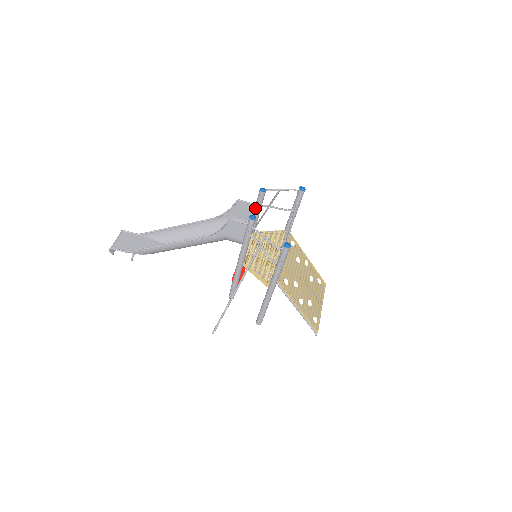
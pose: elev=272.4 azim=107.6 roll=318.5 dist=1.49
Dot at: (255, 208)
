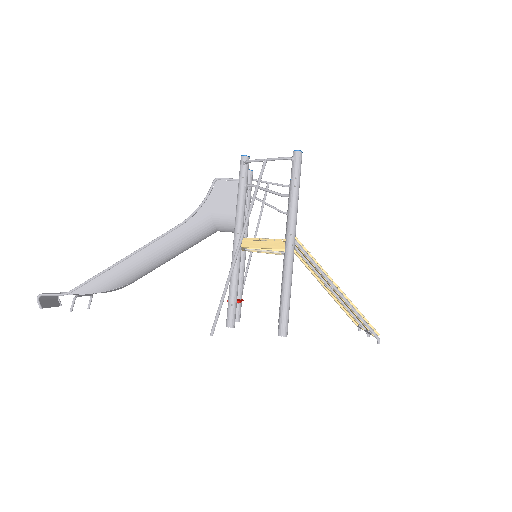
Dot at: occluded
